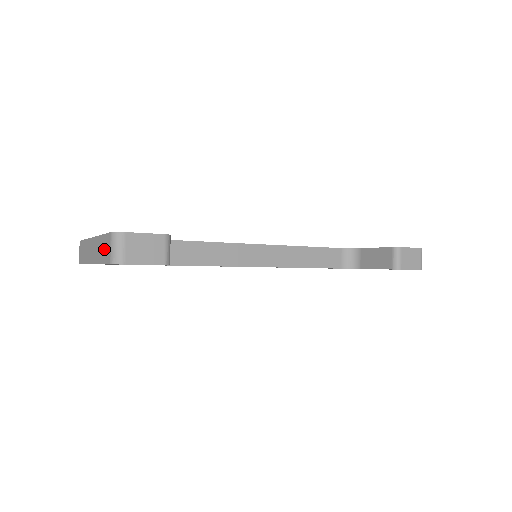
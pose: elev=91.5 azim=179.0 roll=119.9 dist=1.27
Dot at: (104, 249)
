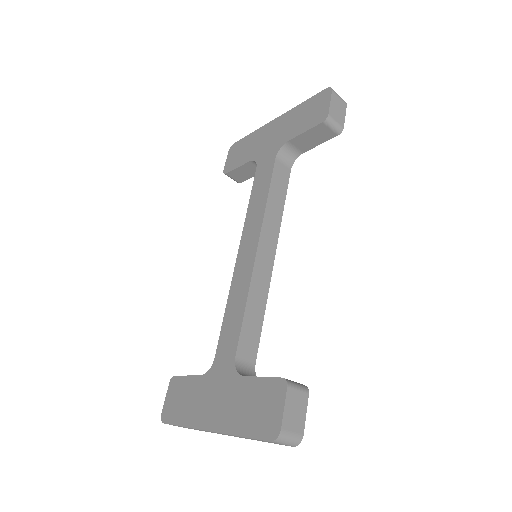
Dot at: occluded
